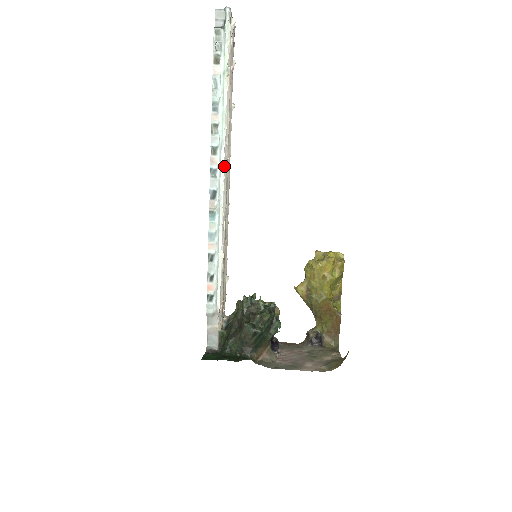
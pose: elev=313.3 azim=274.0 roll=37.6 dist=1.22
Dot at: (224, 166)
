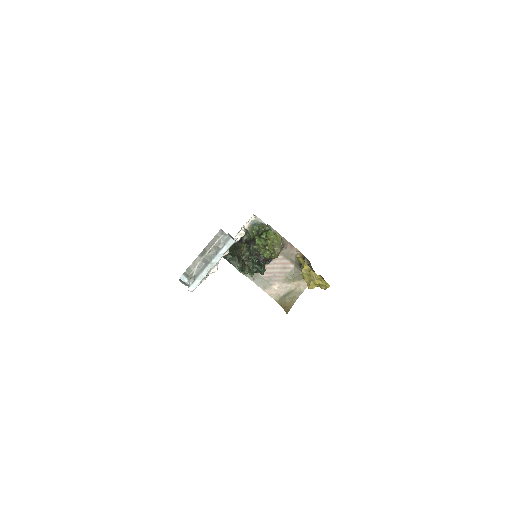
Dot at: occluded
